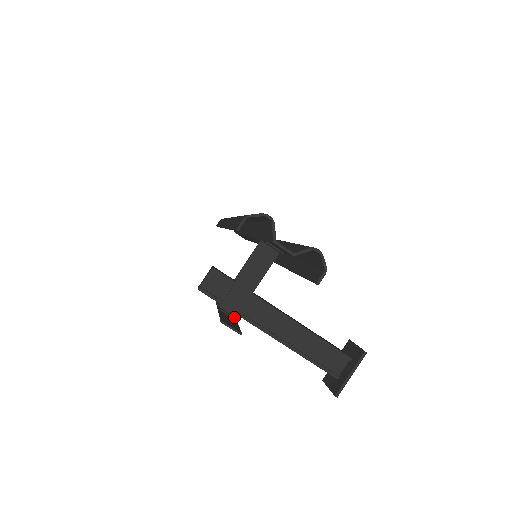
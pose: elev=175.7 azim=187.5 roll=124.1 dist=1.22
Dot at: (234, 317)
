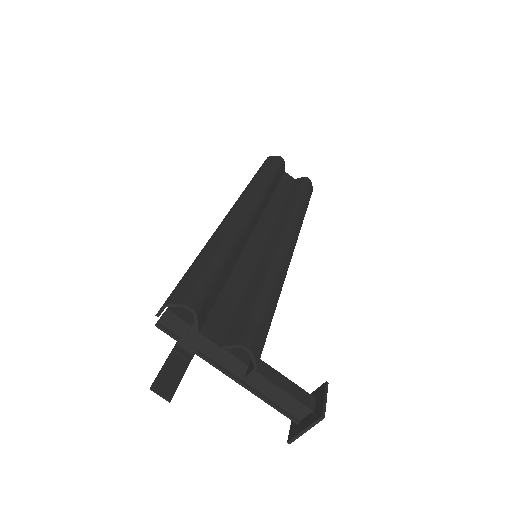
Dot at: (188, 358)
